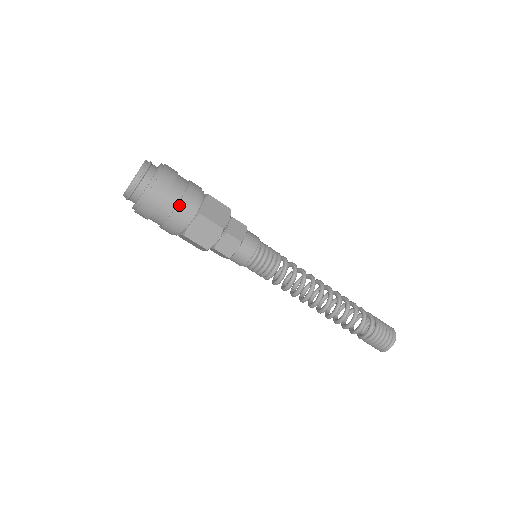
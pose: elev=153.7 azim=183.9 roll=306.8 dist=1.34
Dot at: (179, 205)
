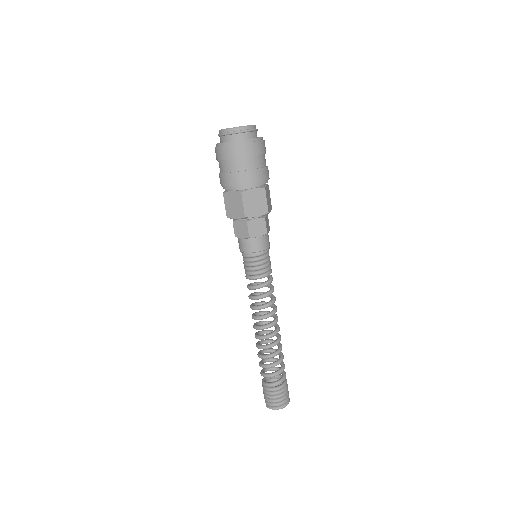
Dot at: (260, 169)
